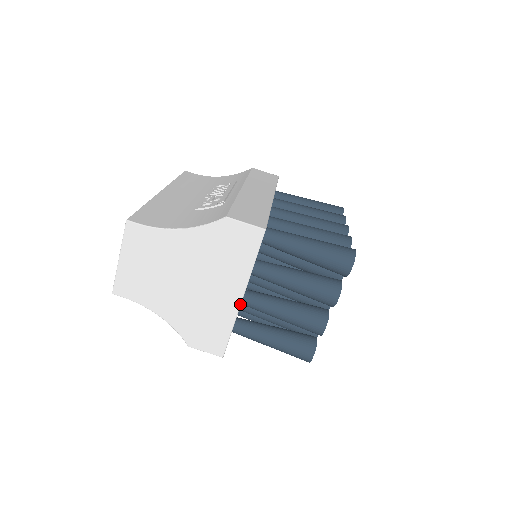
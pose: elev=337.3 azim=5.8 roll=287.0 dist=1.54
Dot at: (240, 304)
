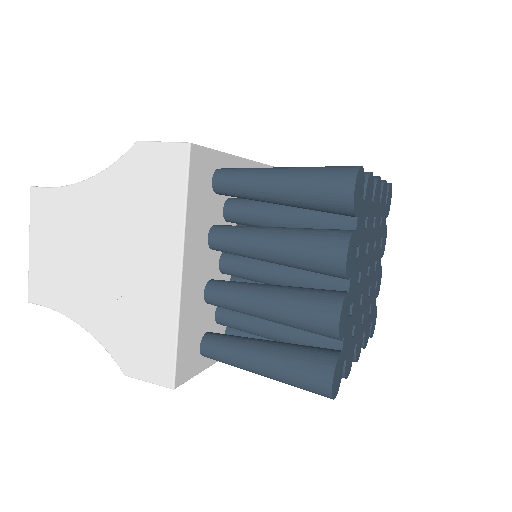
Dot at: (180, 283)
